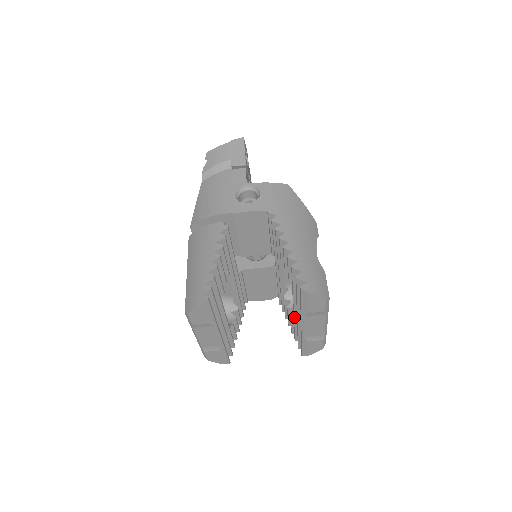
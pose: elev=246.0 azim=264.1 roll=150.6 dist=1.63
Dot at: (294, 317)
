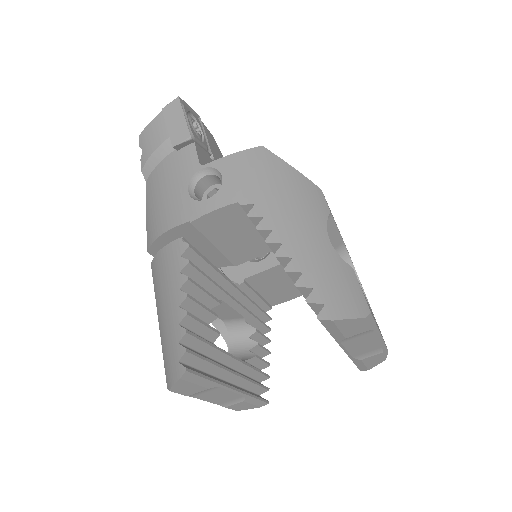
Dot at: occluded
